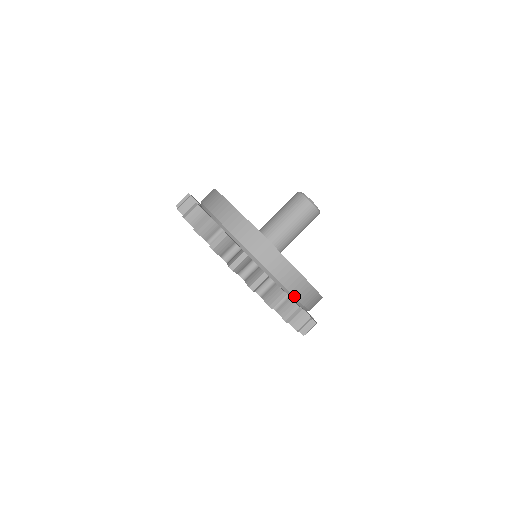
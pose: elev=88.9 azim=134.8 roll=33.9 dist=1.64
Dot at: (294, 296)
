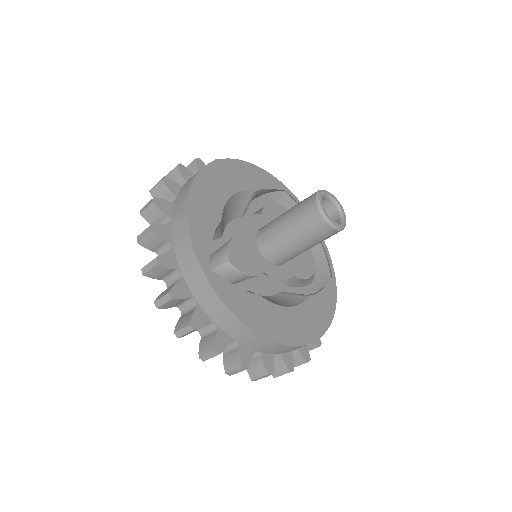
Dot at: (288, 352)
